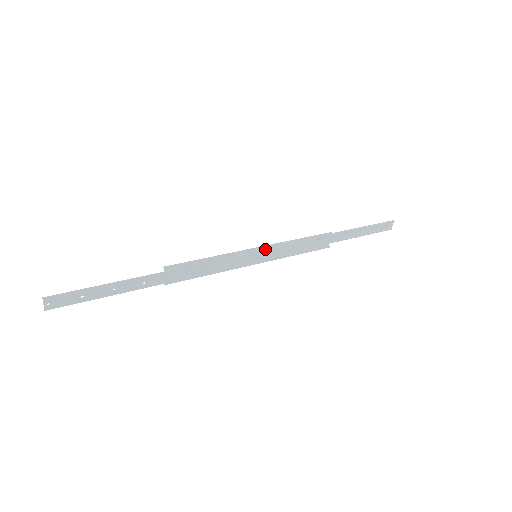
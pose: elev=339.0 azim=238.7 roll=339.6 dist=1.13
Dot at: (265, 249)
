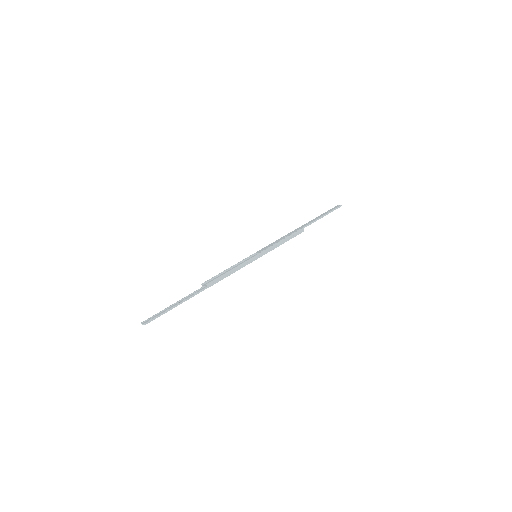
Dot at: occluded
